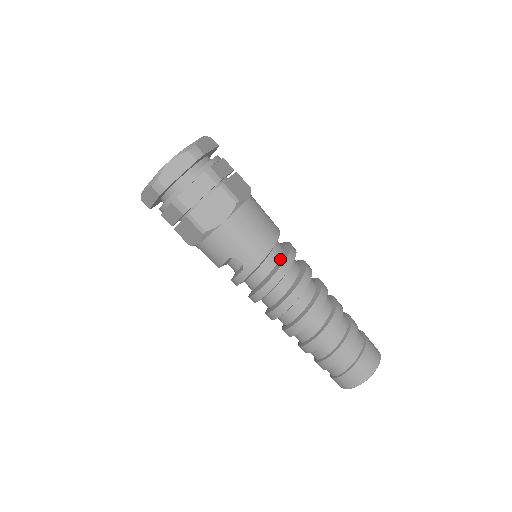
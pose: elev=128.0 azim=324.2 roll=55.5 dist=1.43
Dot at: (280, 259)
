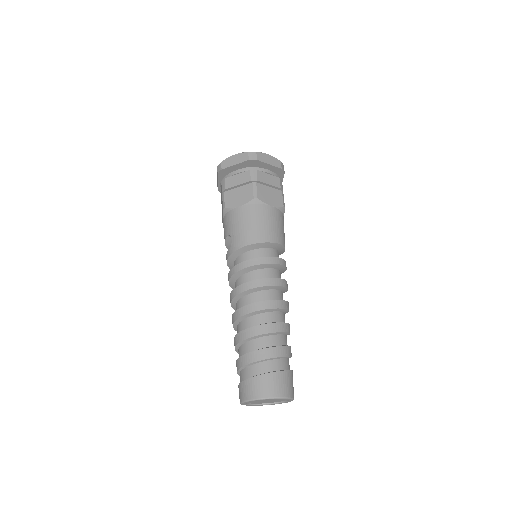
Dot at: occluded
